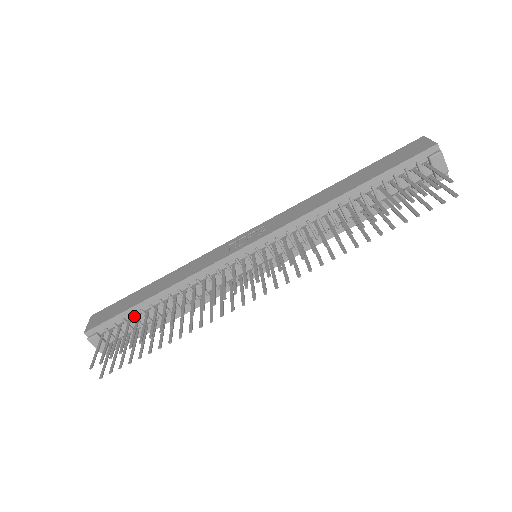
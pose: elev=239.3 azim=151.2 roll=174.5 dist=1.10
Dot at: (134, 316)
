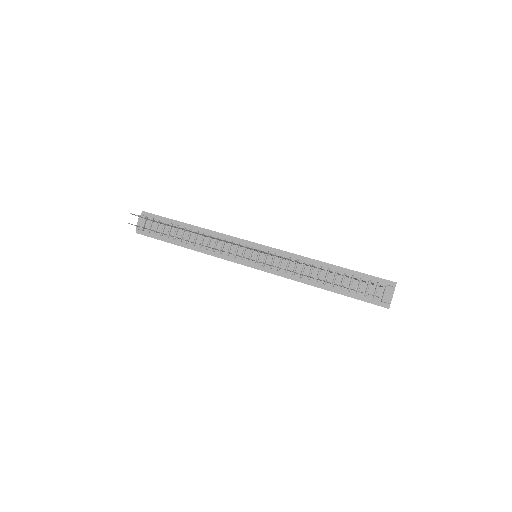
Dot at: occluded
